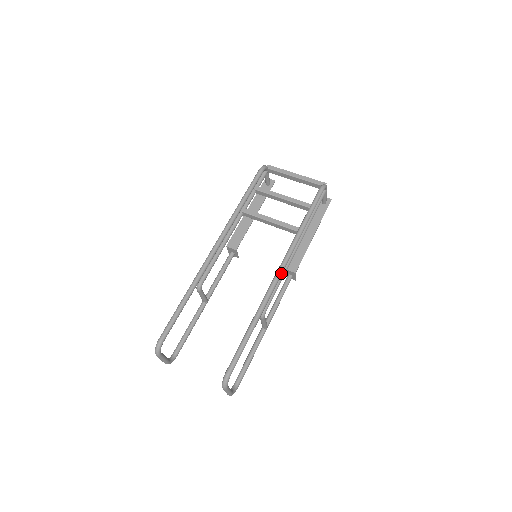
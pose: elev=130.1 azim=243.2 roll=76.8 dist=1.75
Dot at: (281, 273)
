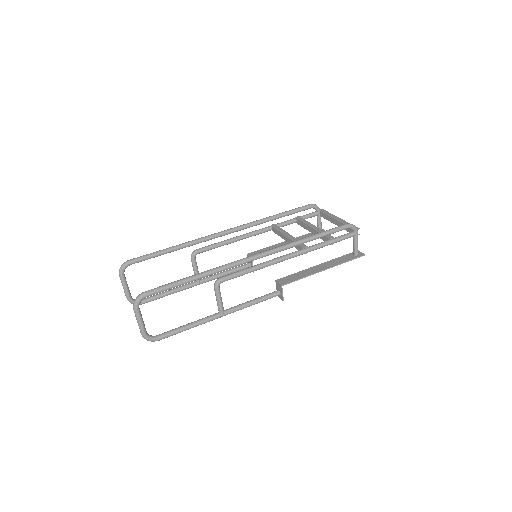
Dot at: (255, 257)
